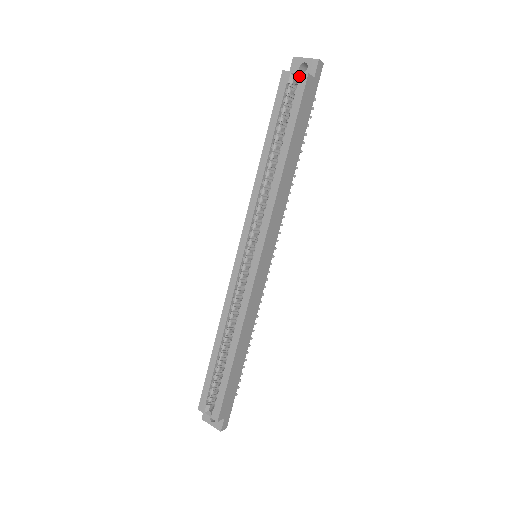
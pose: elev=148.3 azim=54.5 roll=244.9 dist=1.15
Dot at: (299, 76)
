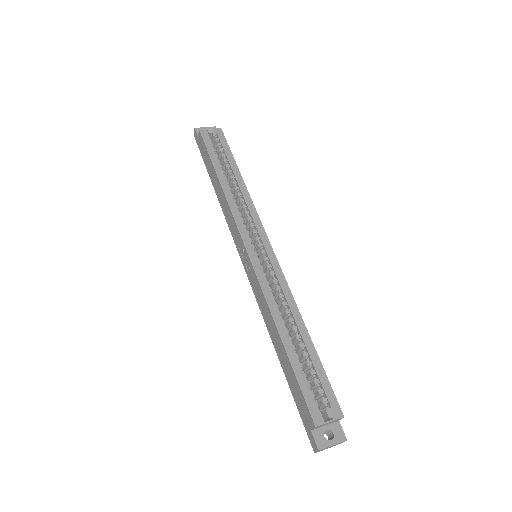
Dot at: (215, 130)
